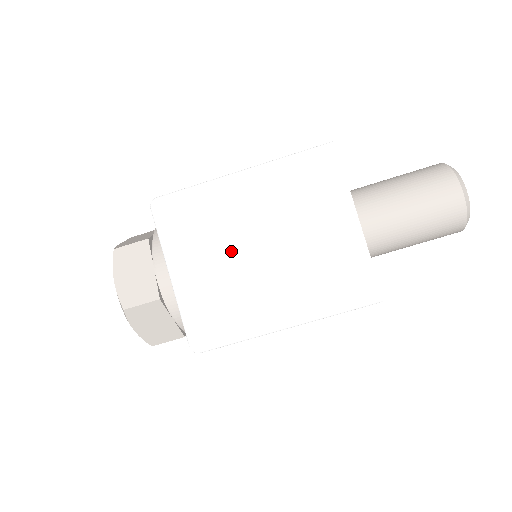
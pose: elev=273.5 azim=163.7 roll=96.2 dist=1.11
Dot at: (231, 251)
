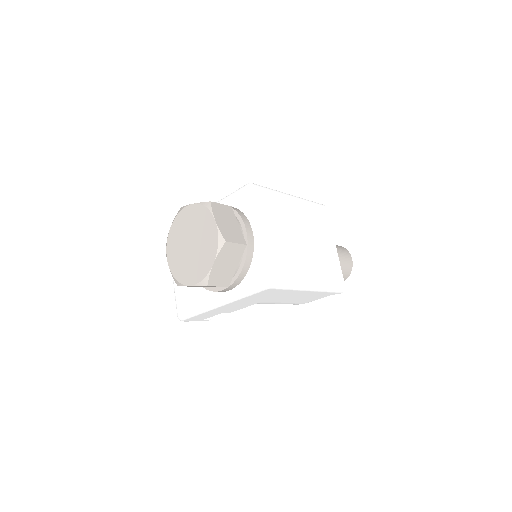
Dot at: (289, 233)
